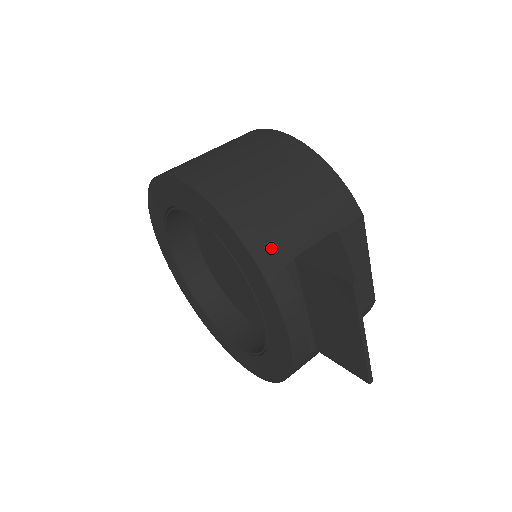
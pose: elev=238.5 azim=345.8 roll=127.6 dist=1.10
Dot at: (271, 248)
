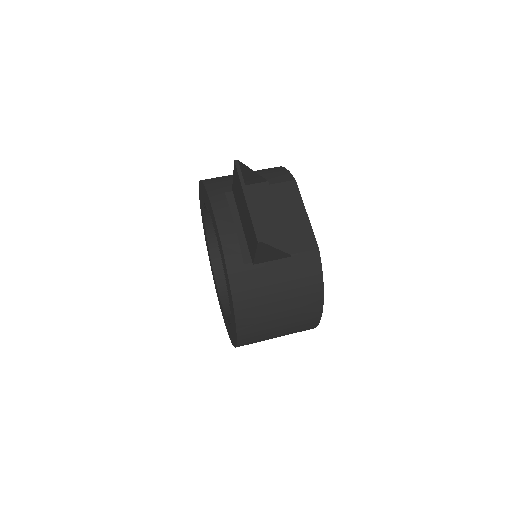
Dot at: (219, 186)
